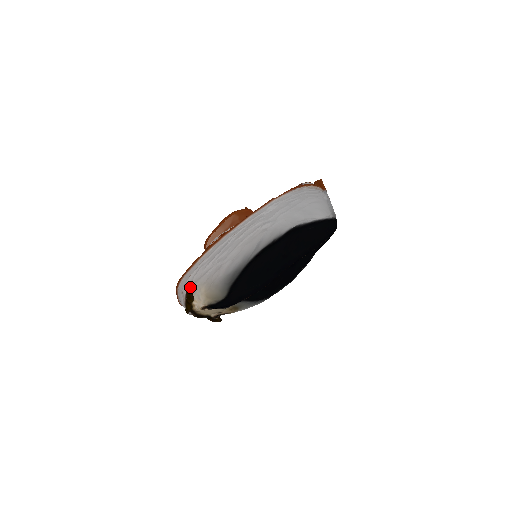
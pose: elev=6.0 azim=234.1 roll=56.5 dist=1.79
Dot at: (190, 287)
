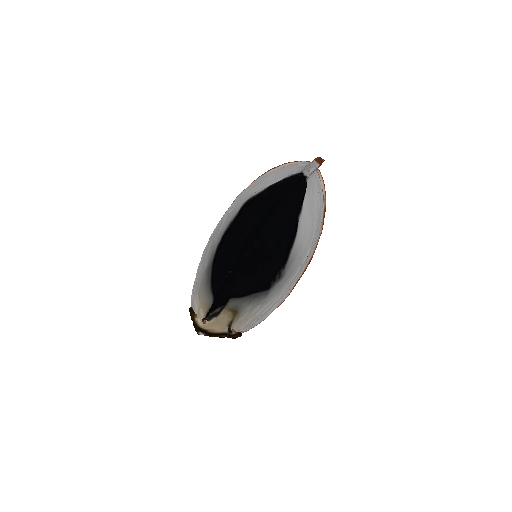
Dot at: (192, 306)
